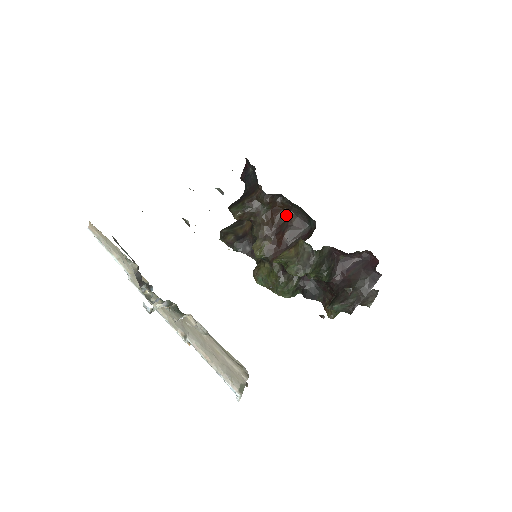
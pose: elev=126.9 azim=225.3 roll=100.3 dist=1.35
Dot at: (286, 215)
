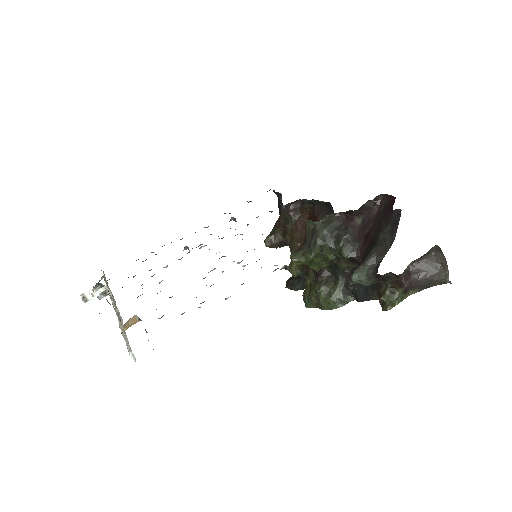
Dot at: (313, 219)
